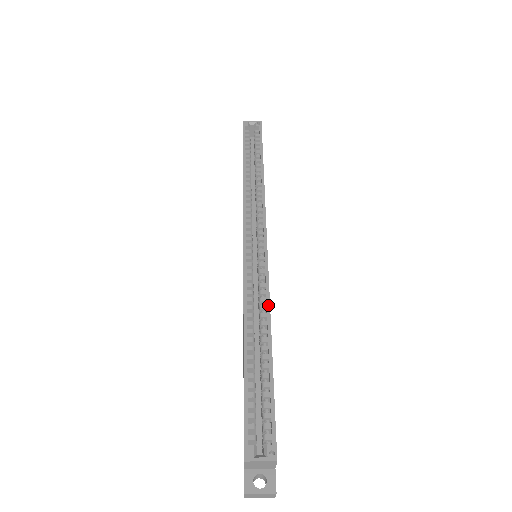
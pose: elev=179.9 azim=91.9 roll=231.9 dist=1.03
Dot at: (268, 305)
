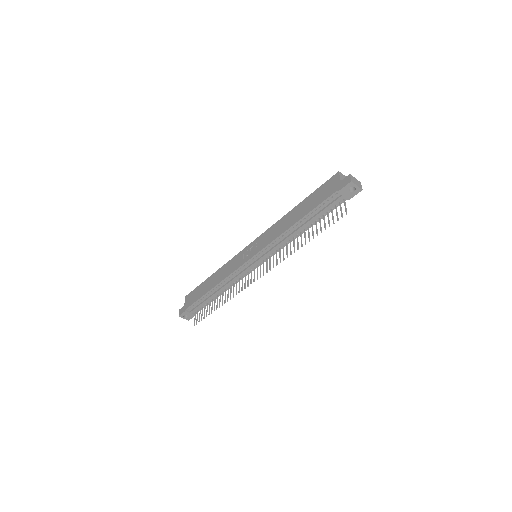
Dot at: occluded
